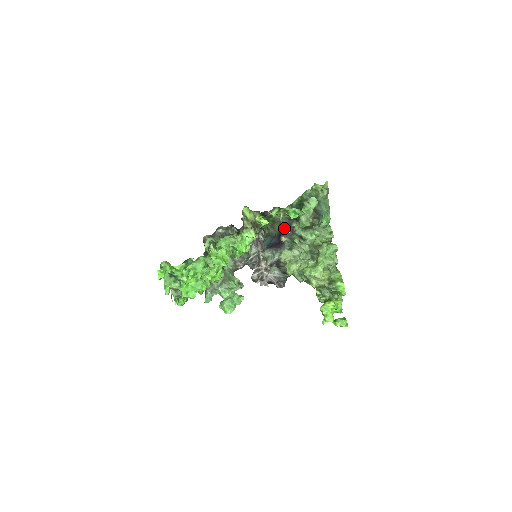
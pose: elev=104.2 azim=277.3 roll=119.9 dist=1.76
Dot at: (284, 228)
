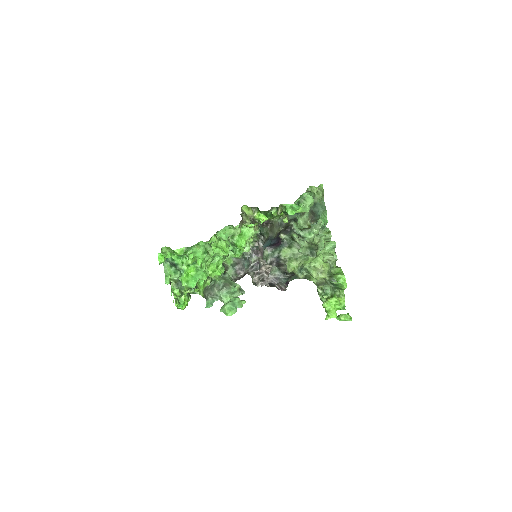
Dot at: occluded
